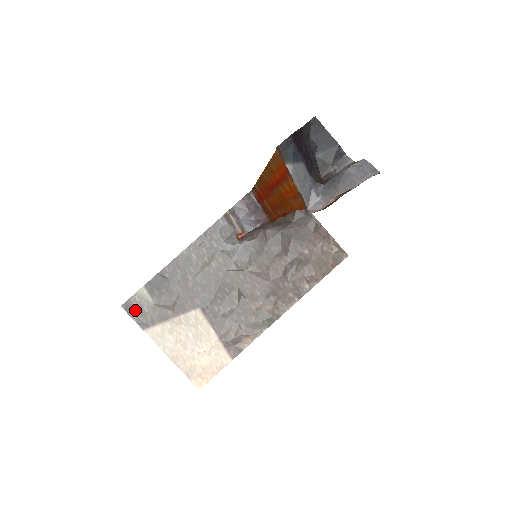
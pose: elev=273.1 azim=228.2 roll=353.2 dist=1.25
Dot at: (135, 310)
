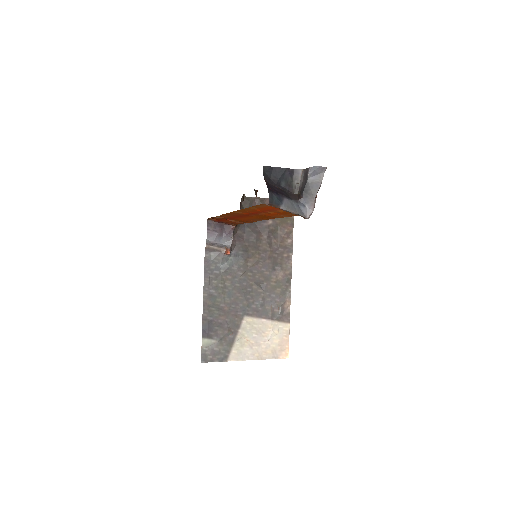
Dot at: (211, 356)
